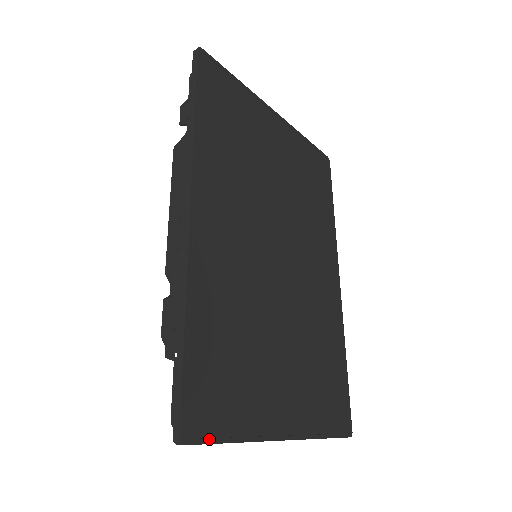
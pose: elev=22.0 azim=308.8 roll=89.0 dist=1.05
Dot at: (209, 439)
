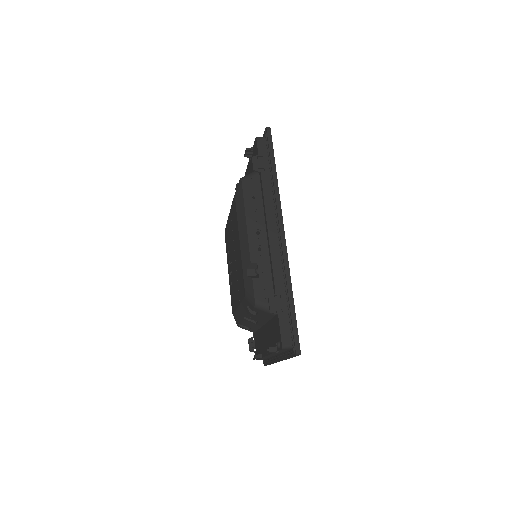
Dot at: occluded
